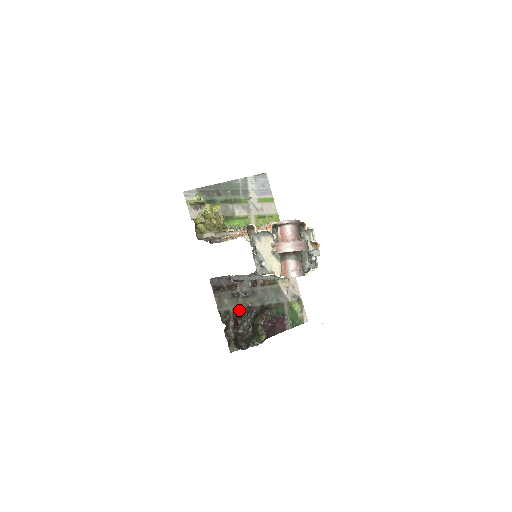
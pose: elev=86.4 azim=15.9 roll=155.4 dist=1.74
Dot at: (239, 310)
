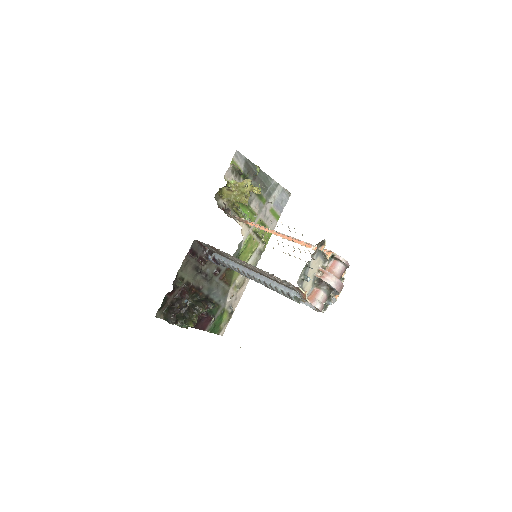
Dot at: (191, 285)
